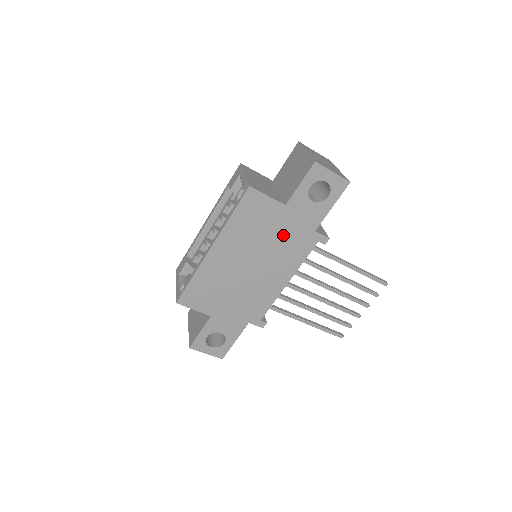
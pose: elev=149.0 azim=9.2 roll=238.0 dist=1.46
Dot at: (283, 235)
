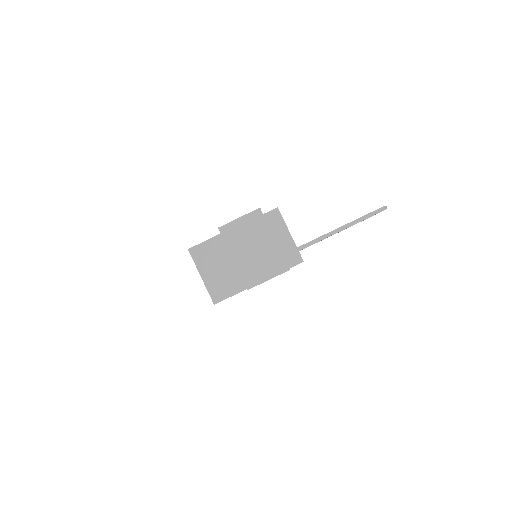
Dot at: occluded
